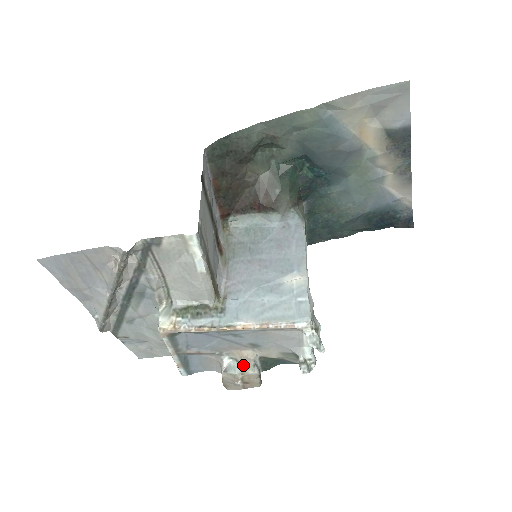
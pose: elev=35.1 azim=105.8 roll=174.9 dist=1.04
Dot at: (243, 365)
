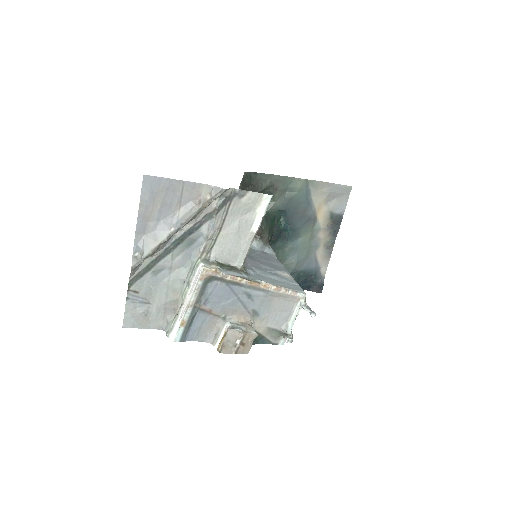
Dot at: (245, 327)
